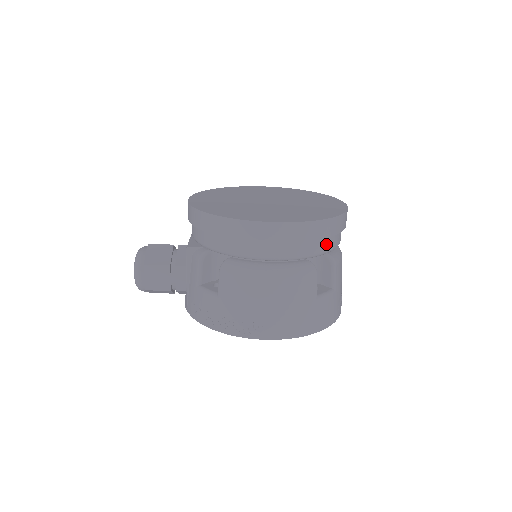
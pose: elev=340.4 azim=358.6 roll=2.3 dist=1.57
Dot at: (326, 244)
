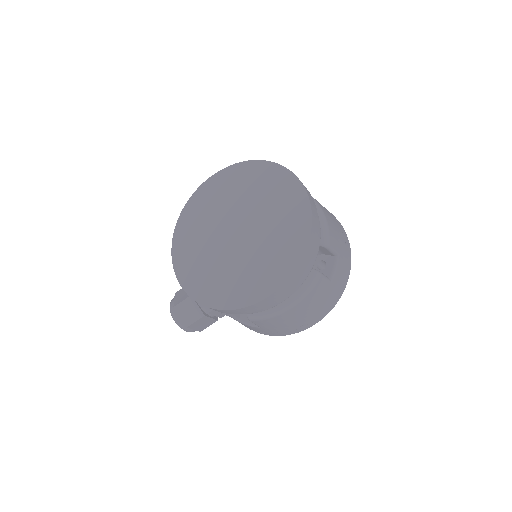
Dot at: (314, 253)
